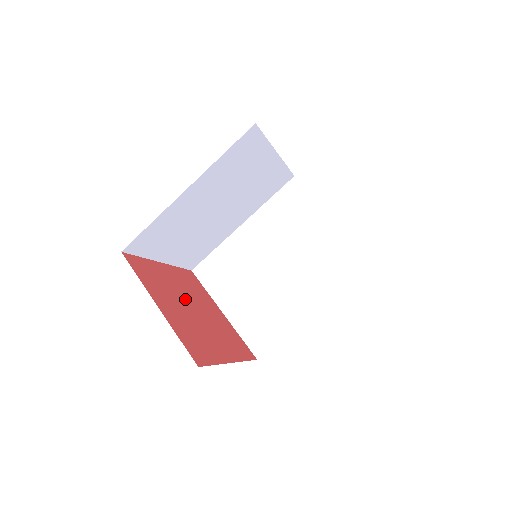
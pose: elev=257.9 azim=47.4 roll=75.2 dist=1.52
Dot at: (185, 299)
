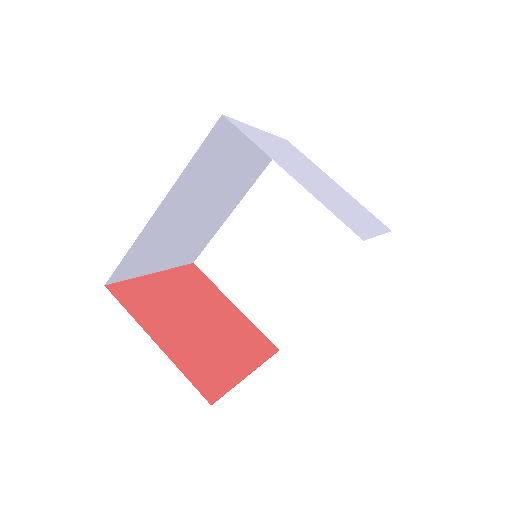
Dot at: (188, 311)
